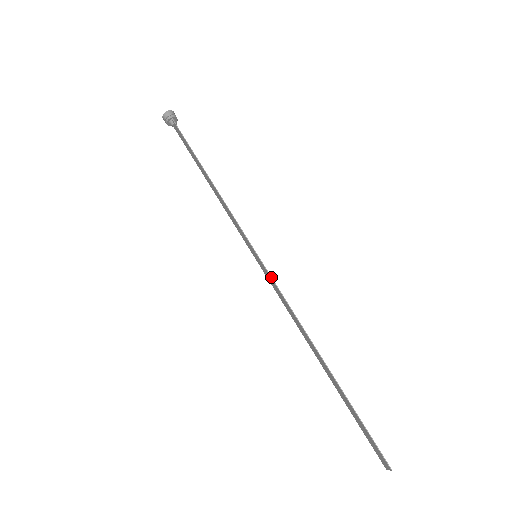
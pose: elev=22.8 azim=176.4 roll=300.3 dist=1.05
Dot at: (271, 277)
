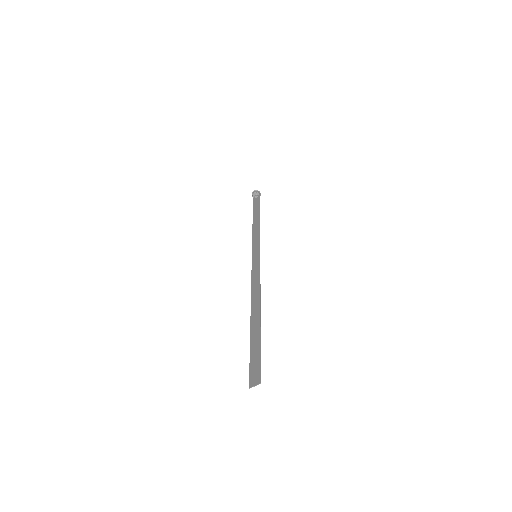
Dot at: occluded
